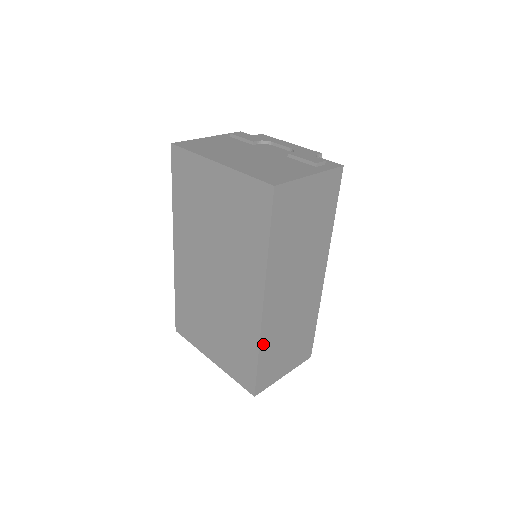
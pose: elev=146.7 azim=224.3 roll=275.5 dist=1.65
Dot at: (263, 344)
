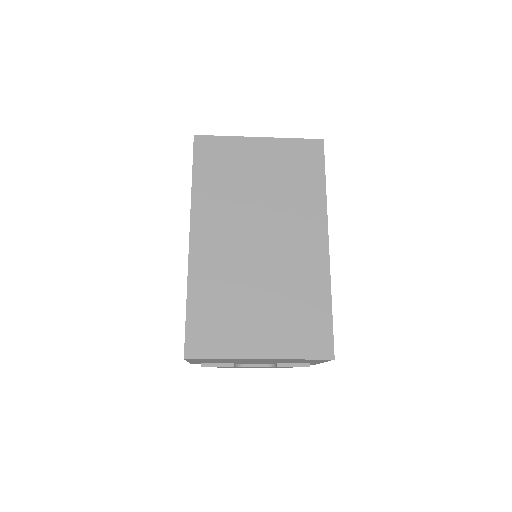
Dot at: occluded
